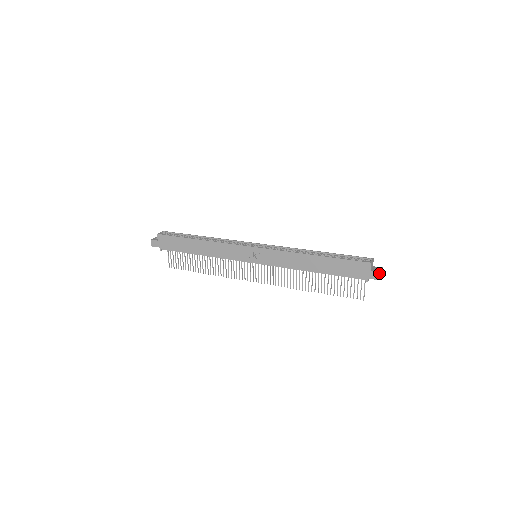
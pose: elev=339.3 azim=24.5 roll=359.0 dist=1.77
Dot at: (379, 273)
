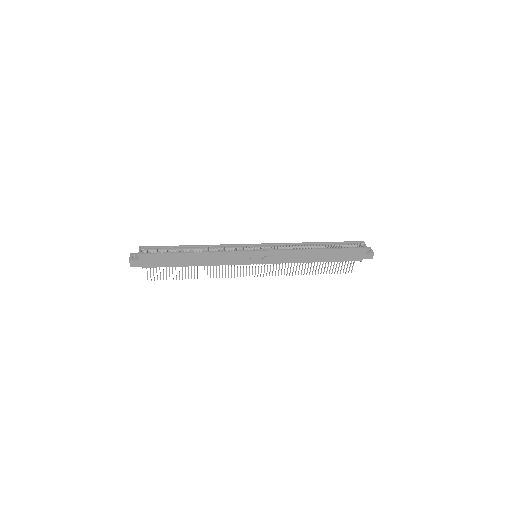
Dot at: (372, 254)
